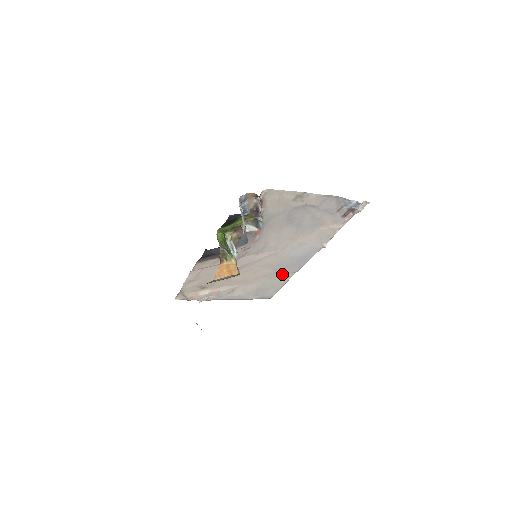
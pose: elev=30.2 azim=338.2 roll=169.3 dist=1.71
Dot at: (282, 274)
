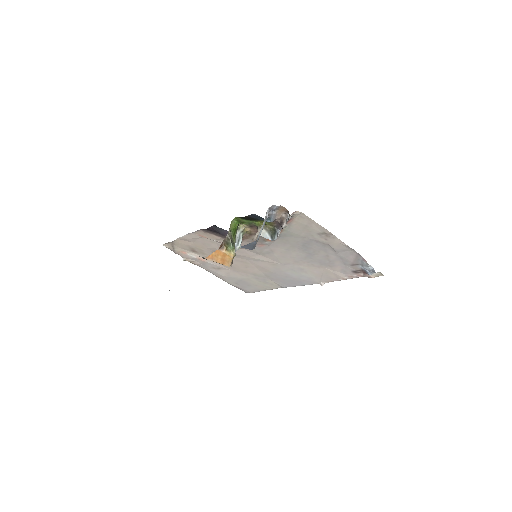
Dot at: (270, 281)
